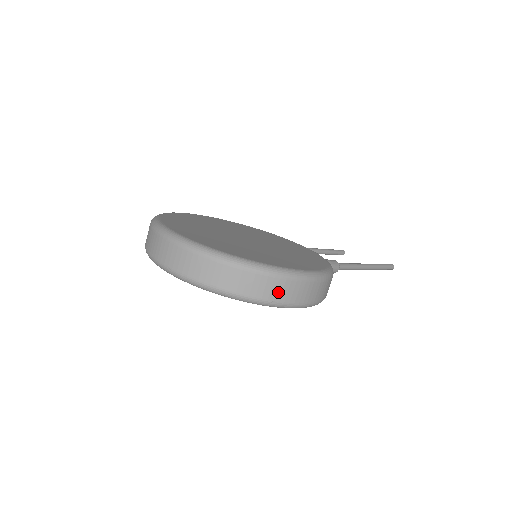
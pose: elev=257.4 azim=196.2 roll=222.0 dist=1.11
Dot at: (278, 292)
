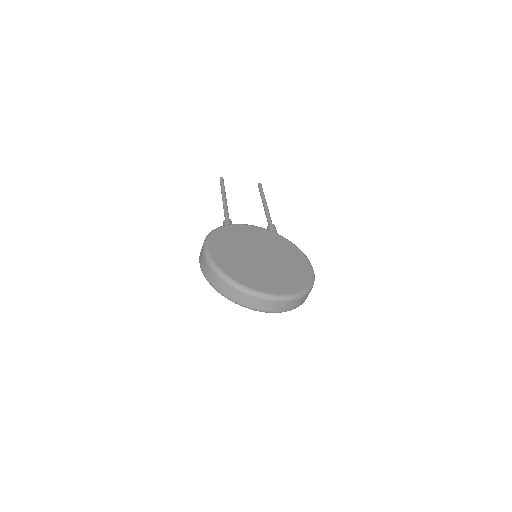
Dot at: occluded
